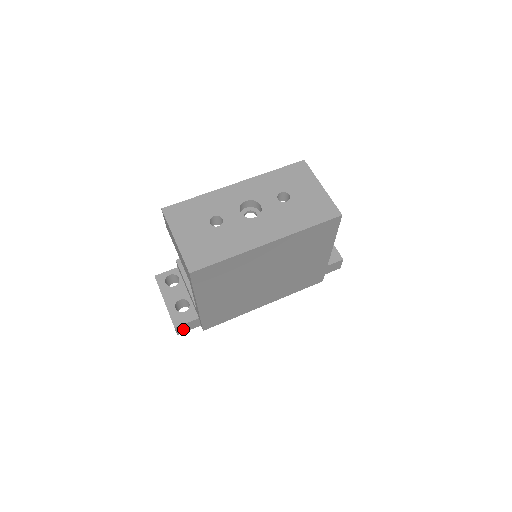
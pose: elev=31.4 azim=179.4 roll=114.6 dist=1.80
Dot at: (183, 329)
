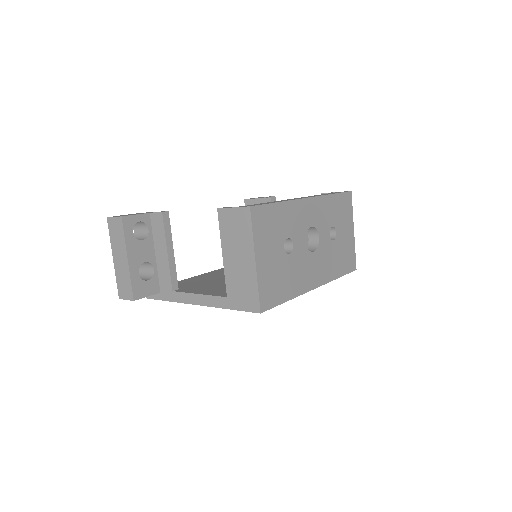
Dot at: occluded
